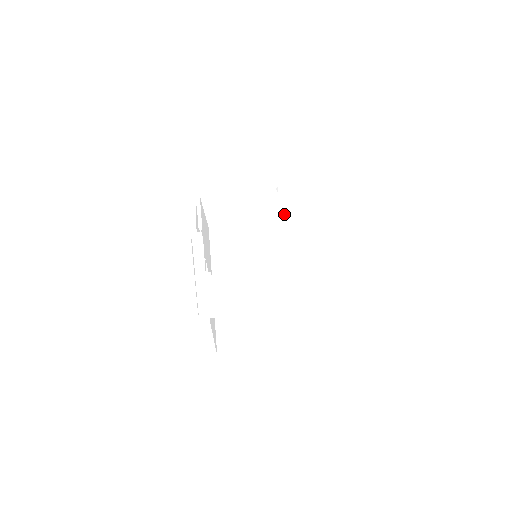
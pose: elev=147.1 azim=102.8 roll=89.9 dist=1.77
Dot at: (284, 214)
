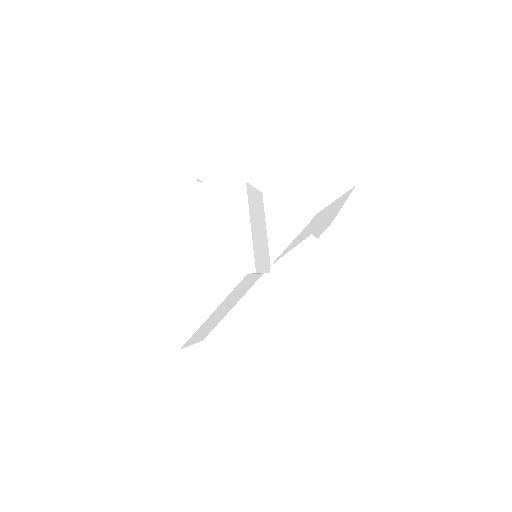
Dot at: (181, 332)
